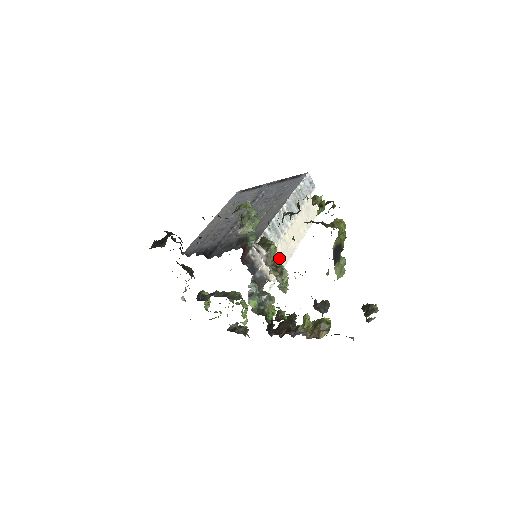
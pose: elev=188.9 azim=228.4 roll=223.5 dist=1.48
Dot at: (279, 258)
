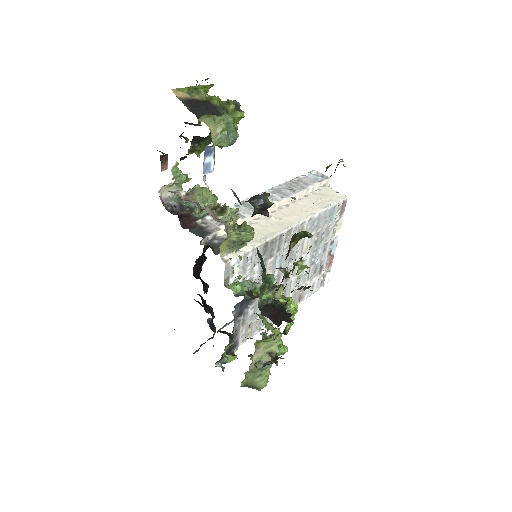
Dot at: (225, 205)
